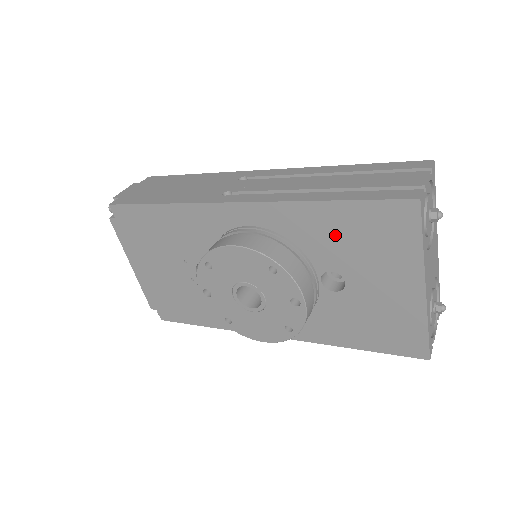
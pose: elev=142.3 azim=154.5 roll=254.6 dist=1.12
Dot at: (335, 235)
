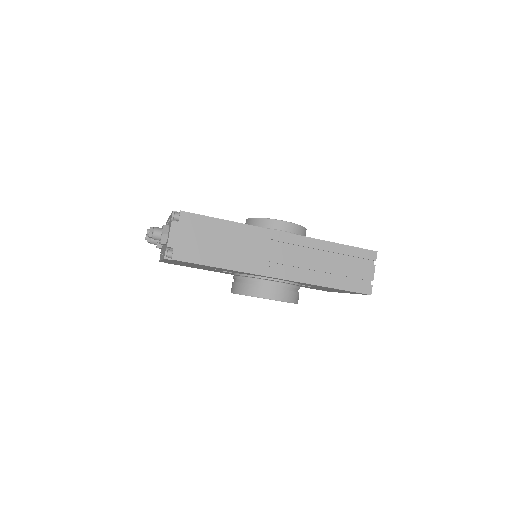
Dot at: occluded
